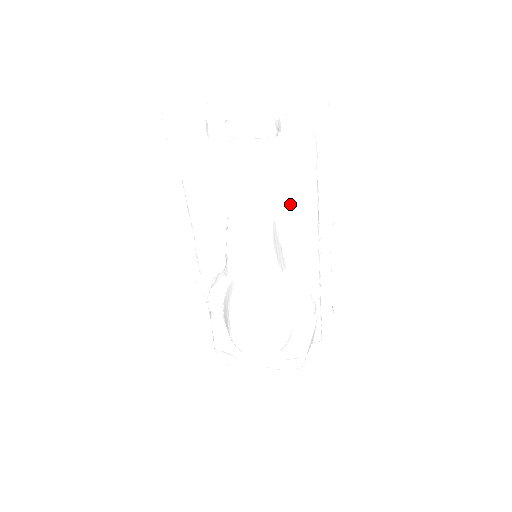
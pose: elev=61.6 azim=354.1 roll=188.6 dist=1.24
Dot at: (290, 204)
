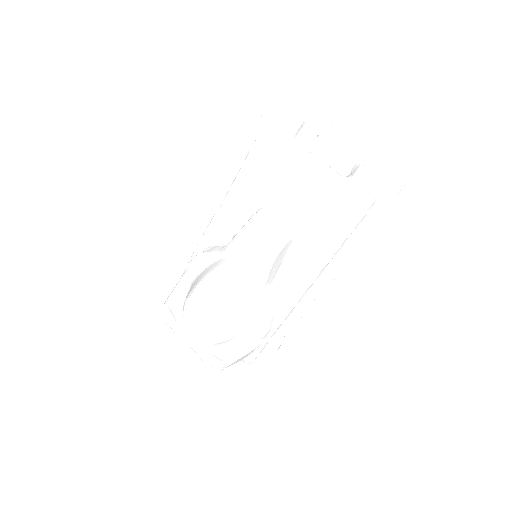
Dot at: (314, 237)
